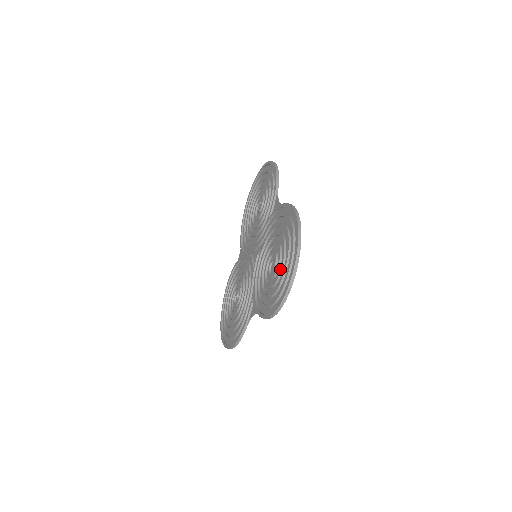
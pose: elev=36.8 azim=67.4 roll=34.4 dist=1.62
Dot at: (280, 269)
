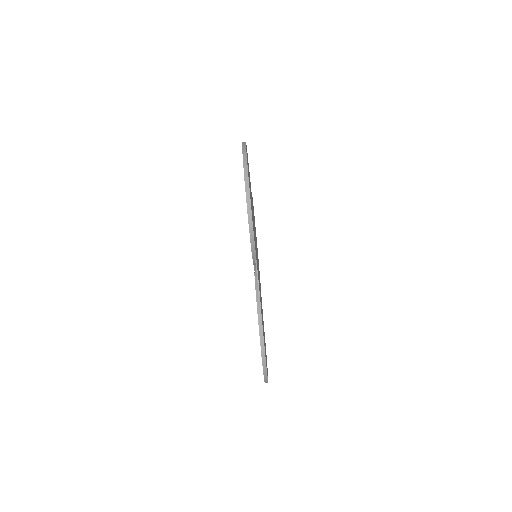
Dot at: occluded
